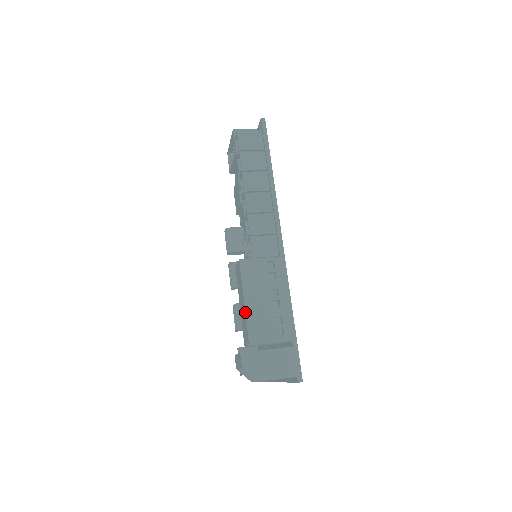
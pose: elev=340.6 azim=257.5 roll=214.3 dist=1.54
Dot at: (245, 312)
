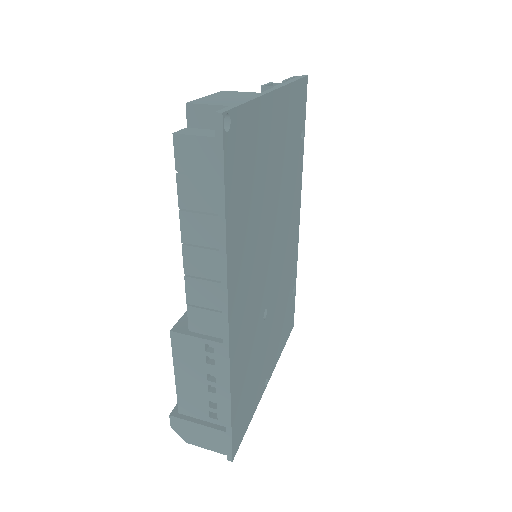
Dot at: (175, 384)
